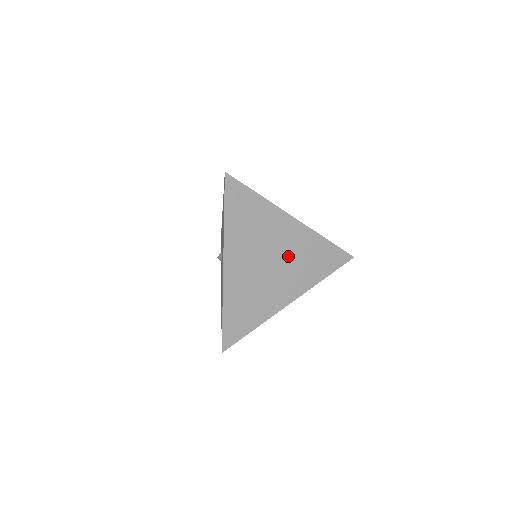
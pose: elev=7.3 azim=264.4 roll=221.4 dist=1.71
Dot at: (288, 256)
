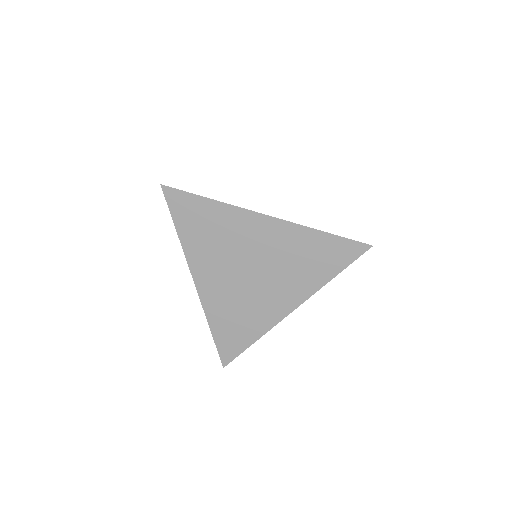
Dot at: (270, 260)
